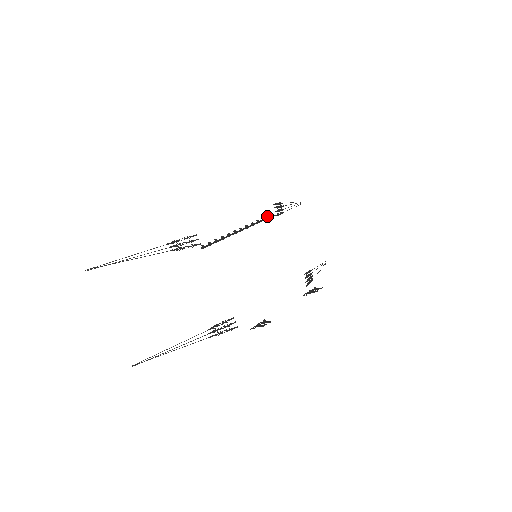
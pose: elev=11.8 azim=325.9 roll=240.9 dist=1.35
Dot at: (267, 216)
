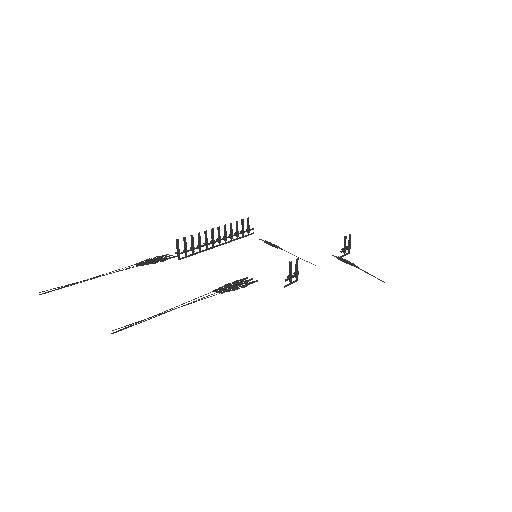
Dot at: (246, 230)
